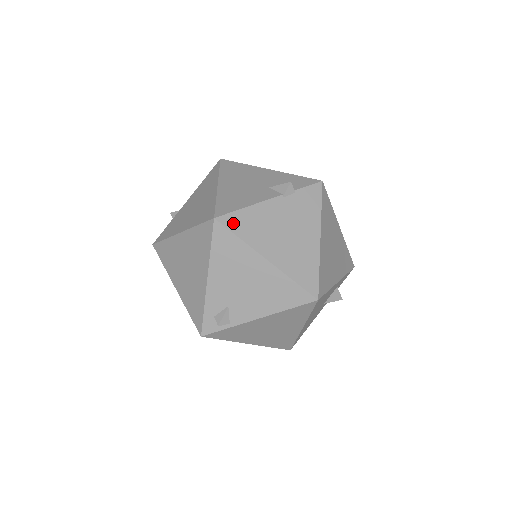
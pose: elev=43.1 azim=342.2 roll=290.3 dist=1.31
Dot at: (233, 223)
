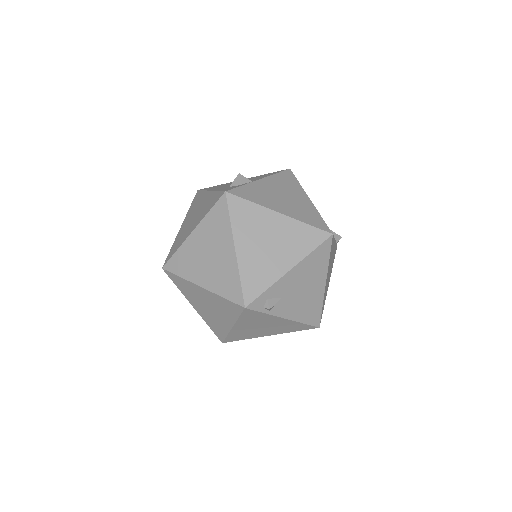
Dot at: occluded
